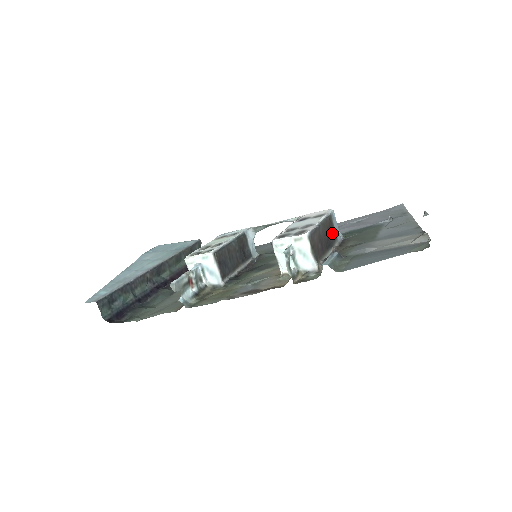
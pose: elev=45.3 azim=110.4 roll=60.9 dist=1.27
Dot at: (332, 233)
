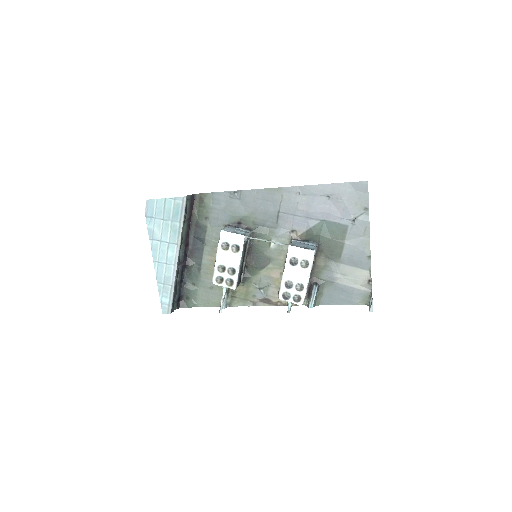
Dot at: occluded
